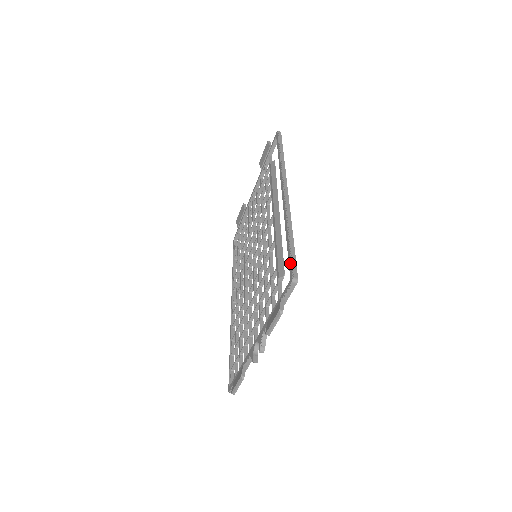
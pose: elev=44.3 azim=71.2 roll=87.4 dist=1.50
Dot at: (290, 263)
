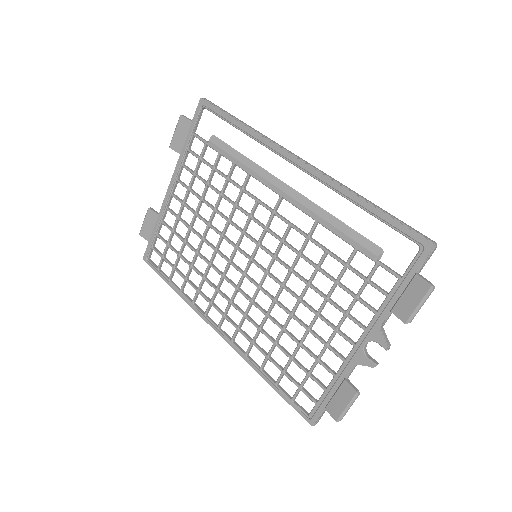
Dot at: (409, 230)
